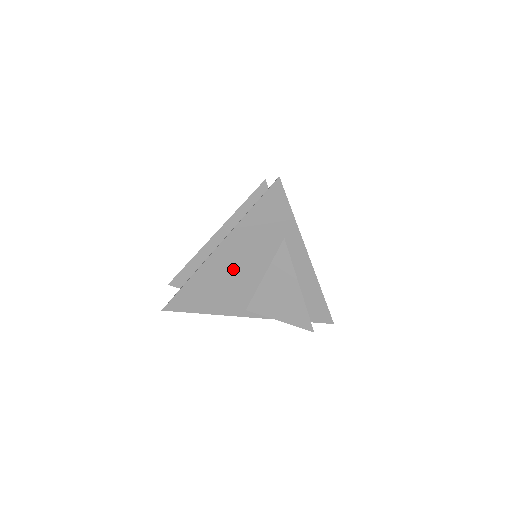
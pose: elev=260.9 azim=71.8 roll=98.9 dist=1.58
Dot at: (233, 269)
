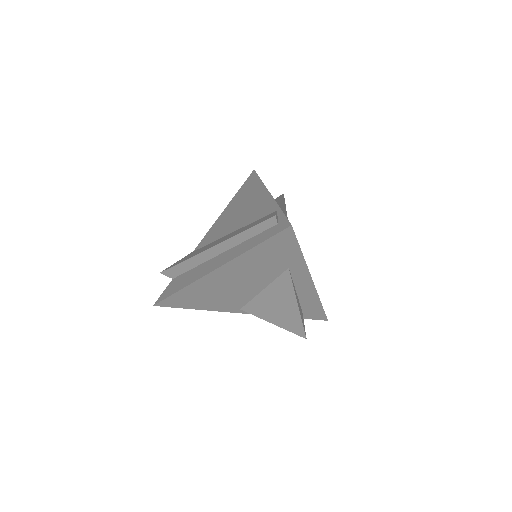
Dot at: (230, 285)
